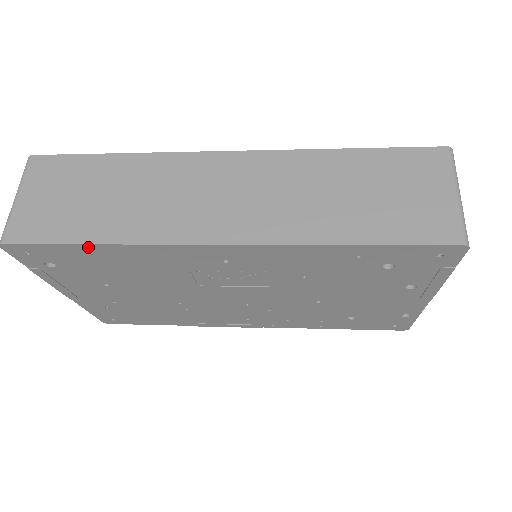
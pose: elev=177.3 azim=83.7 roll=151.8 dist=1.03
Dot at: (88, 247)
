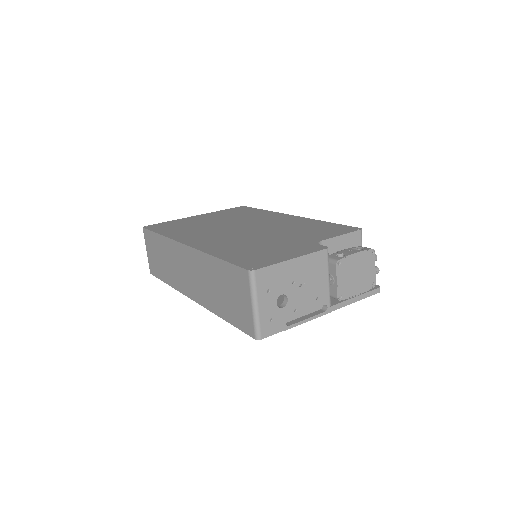
Dot at: occluded
